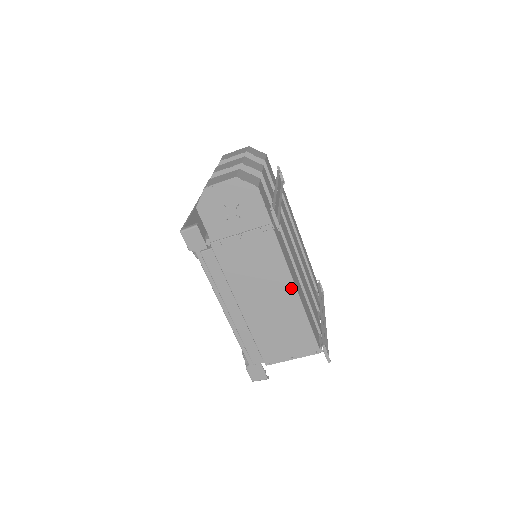
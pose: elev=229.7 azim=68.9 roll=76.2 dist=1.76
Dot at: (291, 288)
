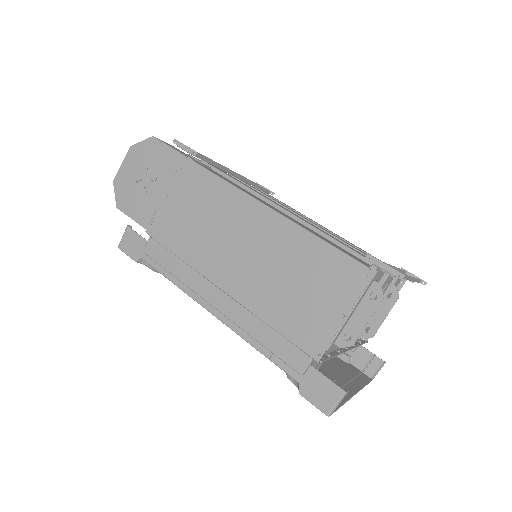
Dot at: (256, 208)
